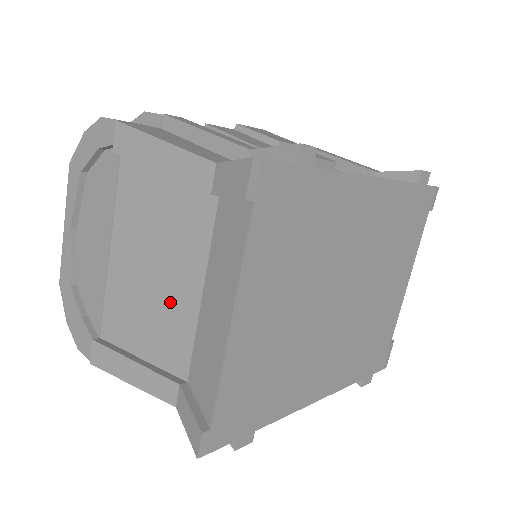
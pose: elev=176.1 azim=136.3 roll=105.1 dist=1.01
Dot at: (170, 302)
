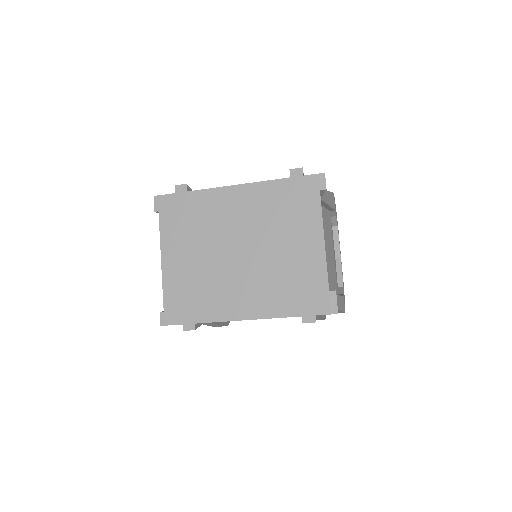
Dot at: occluded
